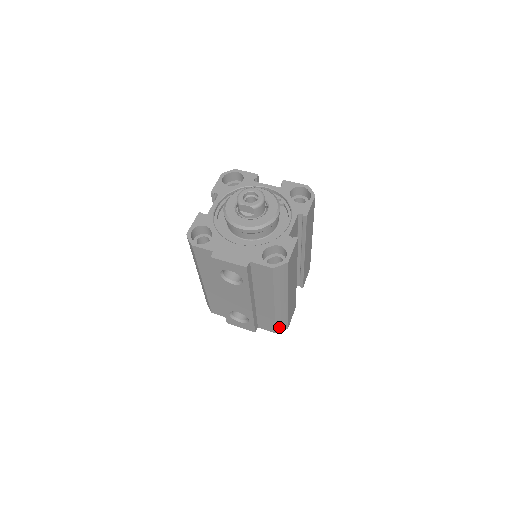
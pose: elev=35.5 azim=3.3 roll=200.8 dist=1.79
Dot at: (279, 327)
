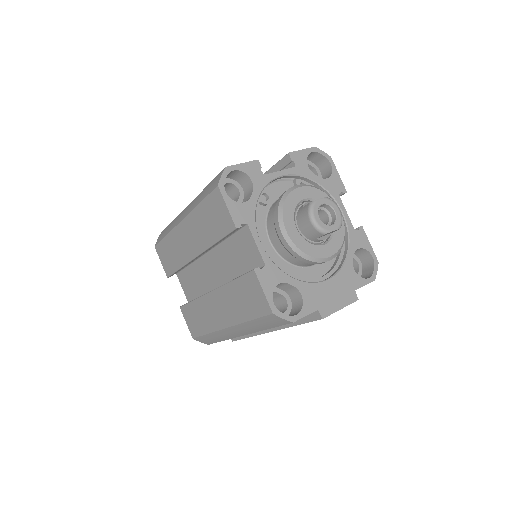
Dot at: occluded
